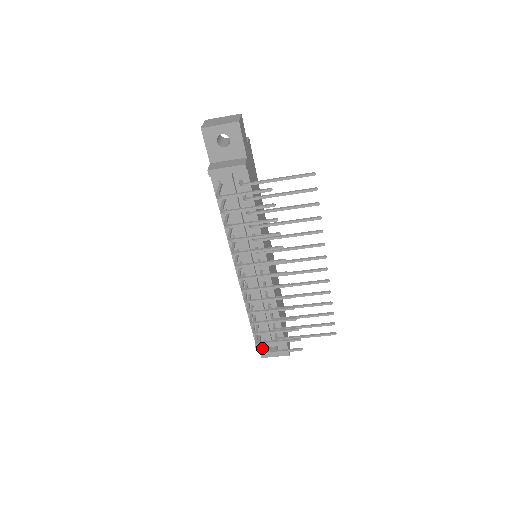
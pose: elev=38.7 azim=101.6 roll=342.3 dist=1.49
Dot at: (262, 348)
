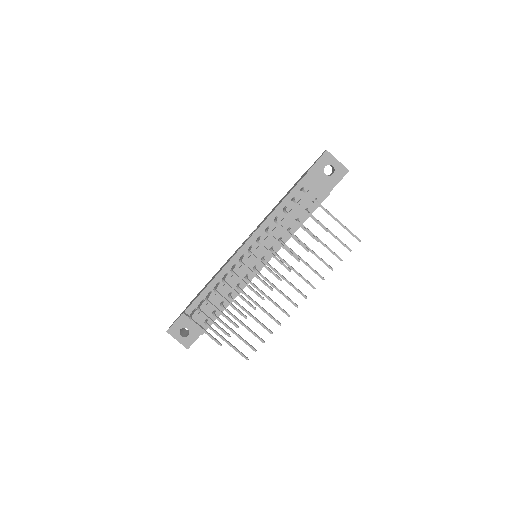
Dot at: (177, 324)
